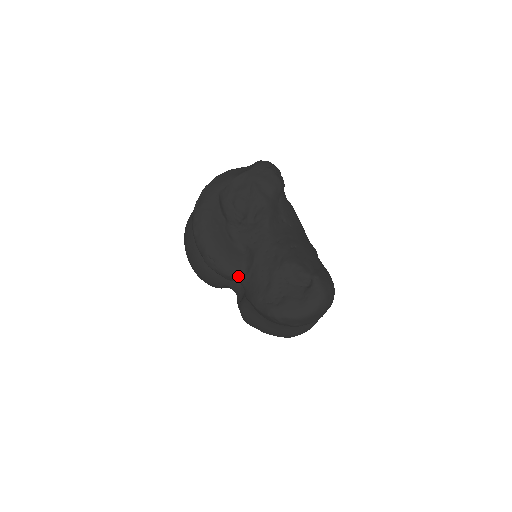
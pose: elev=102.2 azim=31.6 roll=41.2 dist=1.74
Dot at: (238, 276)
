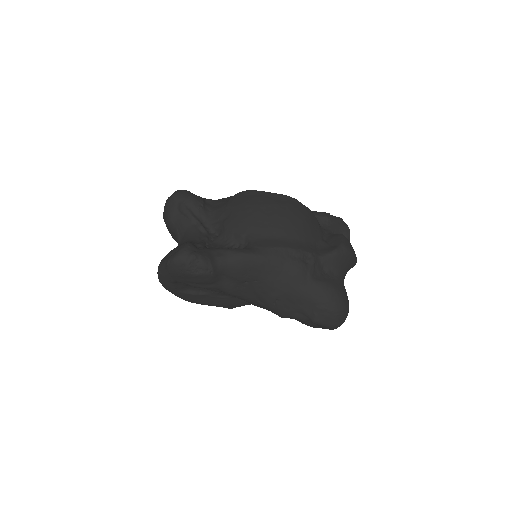
Dot at: occluded
